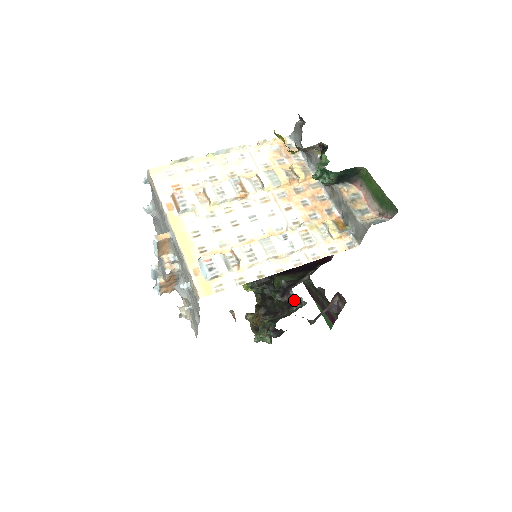
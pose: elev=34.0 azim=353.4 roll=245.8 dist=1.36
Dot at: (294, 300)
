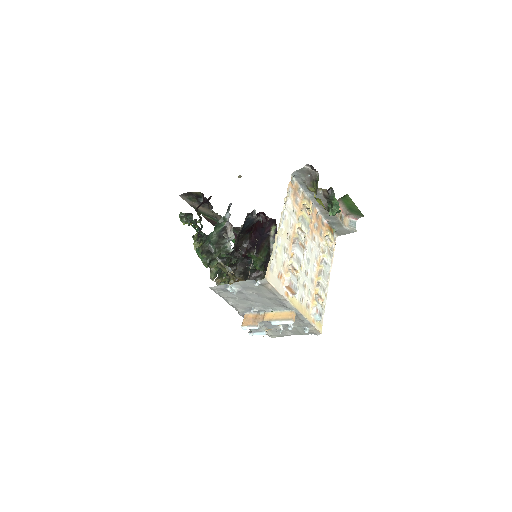
Dot at: occluded
